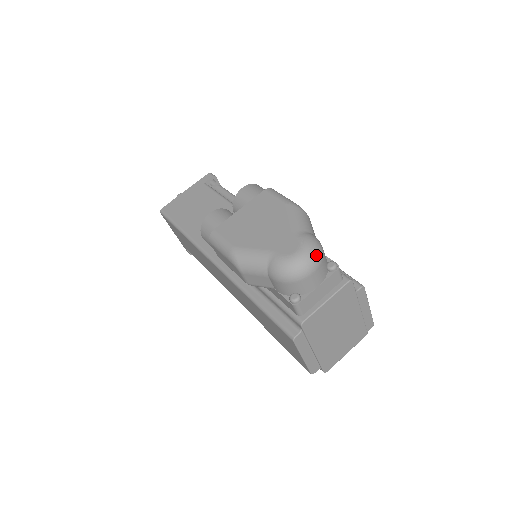
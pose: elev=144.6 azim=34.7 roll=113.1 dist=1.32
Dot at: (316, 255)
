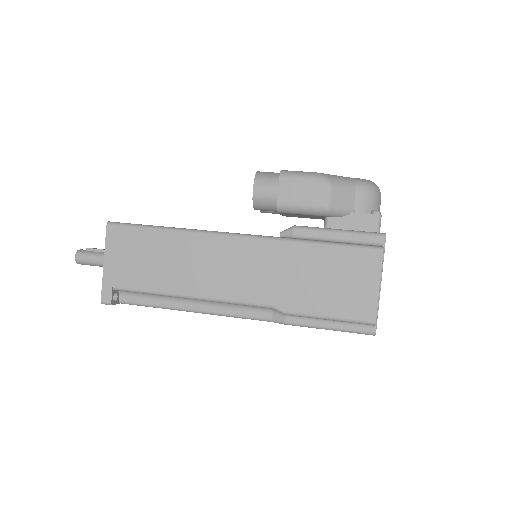
Dot at: occluded
